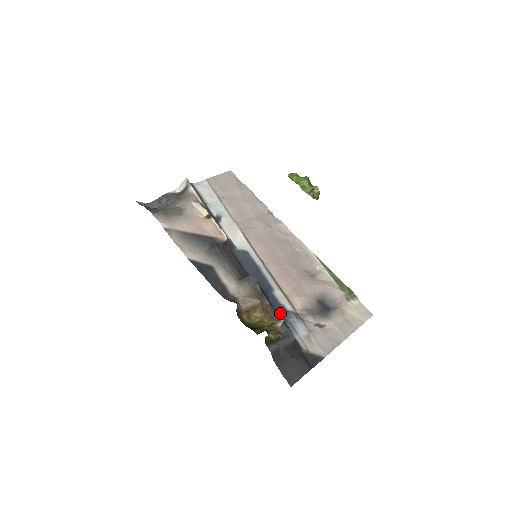
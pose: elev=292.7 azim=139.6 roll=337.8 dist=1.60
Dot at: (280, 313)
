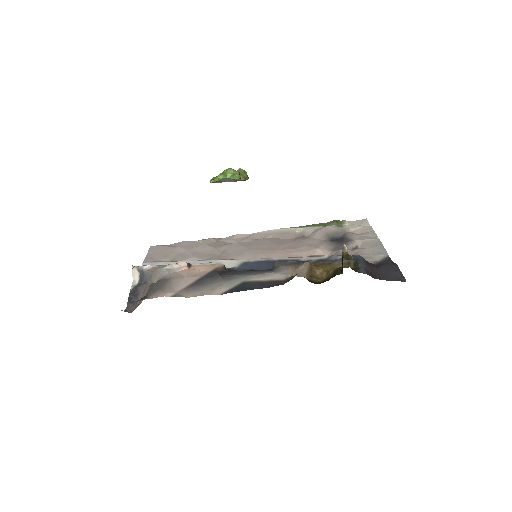
Dot at: occluded
